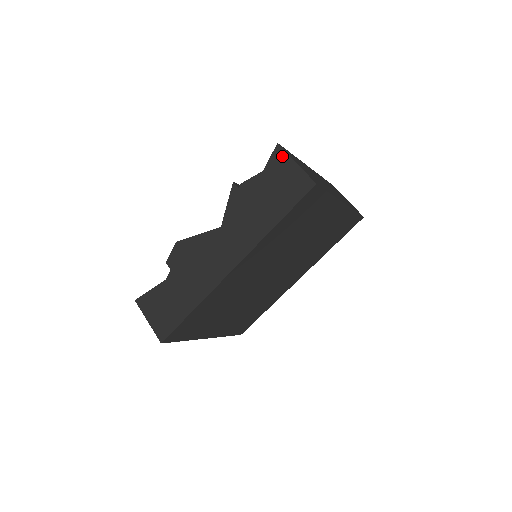
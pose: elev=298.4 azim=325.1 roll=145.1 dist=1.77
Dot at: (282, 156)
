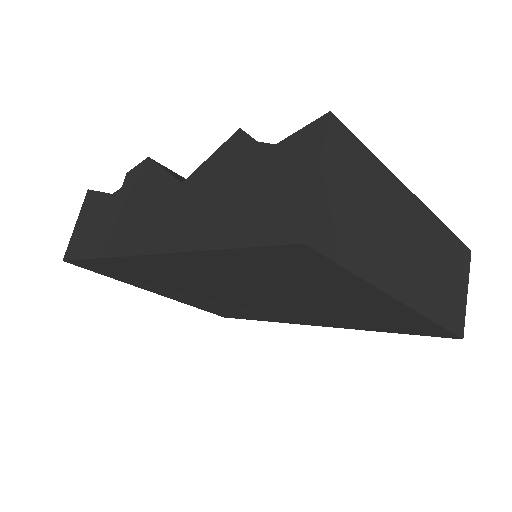
Dot at: (314, 142)
